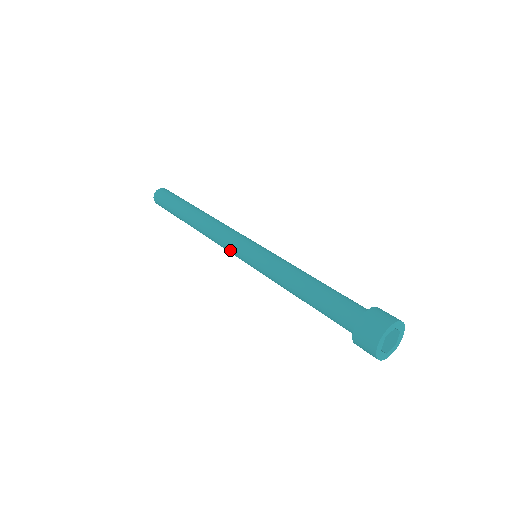
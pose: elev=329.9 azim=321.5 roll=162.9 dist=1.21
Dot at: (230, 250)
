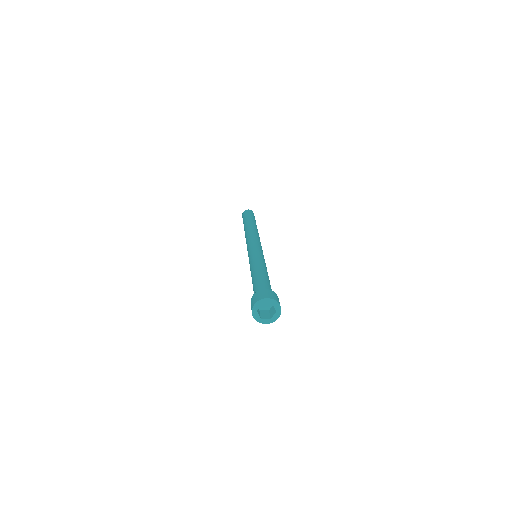
Dot at: occluded
